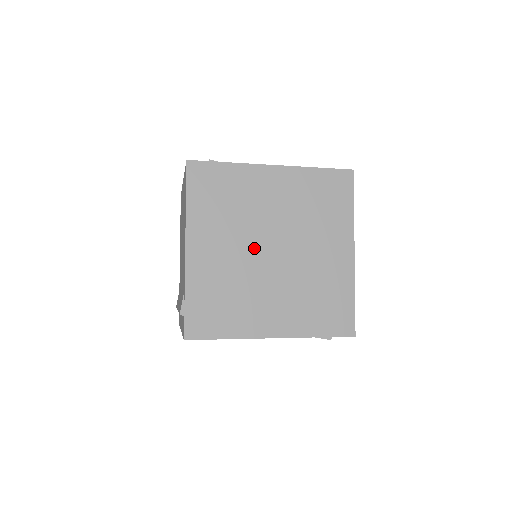
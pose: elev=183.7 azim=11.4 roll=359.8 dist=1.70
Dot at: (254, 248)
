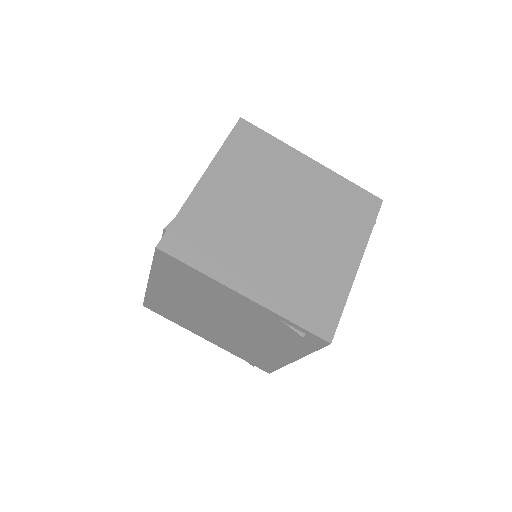
Dot at: (265, 209)
